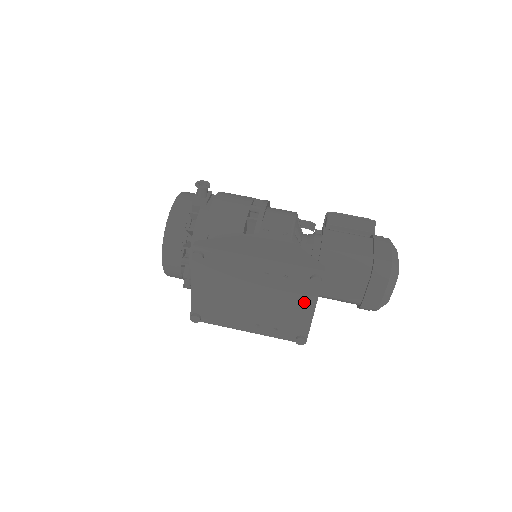
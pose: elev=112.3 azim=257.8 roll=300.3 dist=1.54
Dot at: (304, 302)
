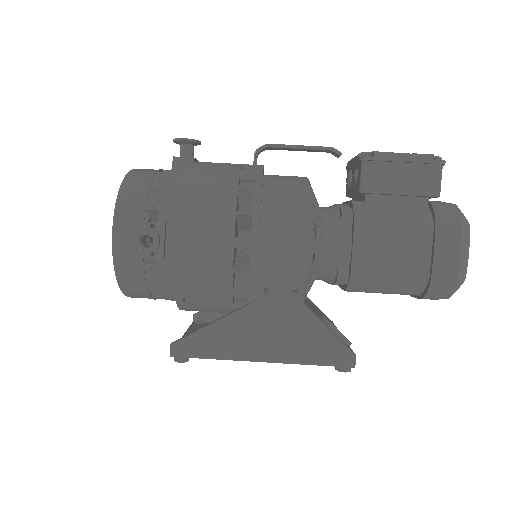
Dot at: occluded
